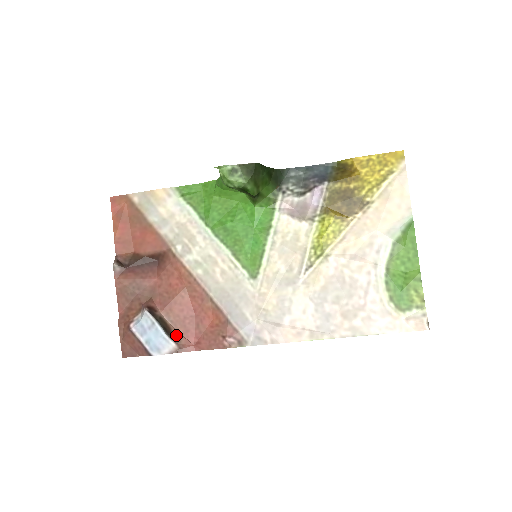
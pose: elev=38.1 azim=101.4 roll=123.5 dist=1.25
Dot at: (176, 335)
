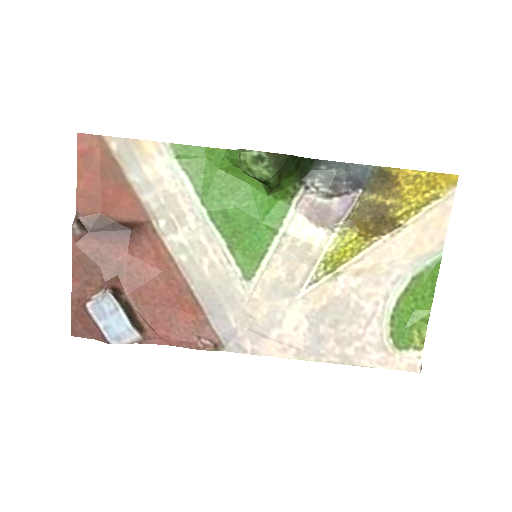
Dot at: (142, 325)
